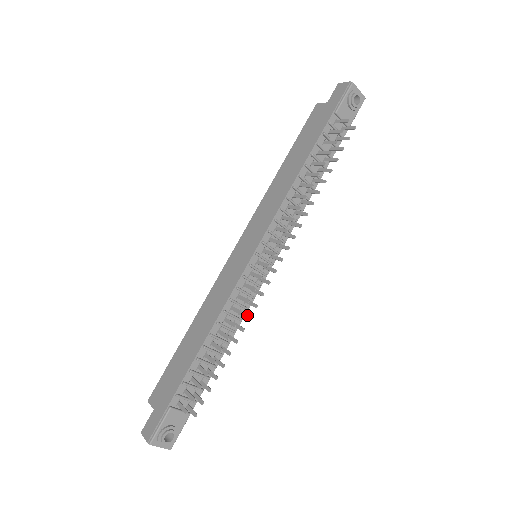
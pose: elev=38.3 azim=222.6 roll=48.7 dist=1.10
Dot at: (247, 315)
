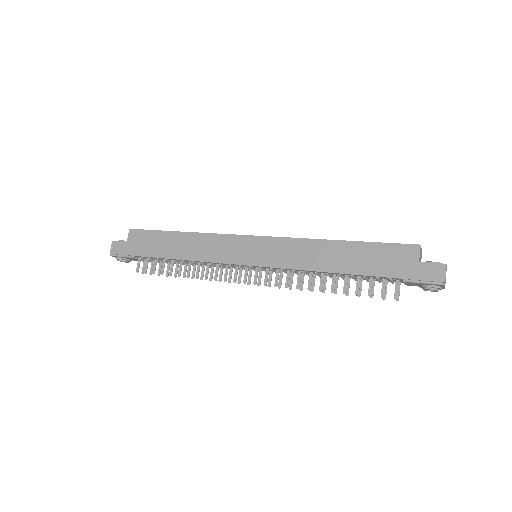
Dot at: (212, 276)
